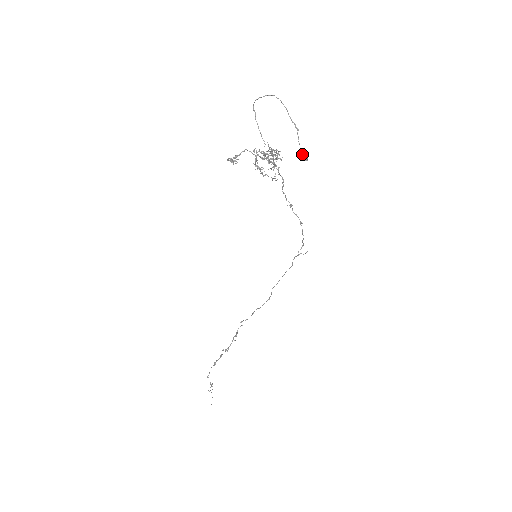
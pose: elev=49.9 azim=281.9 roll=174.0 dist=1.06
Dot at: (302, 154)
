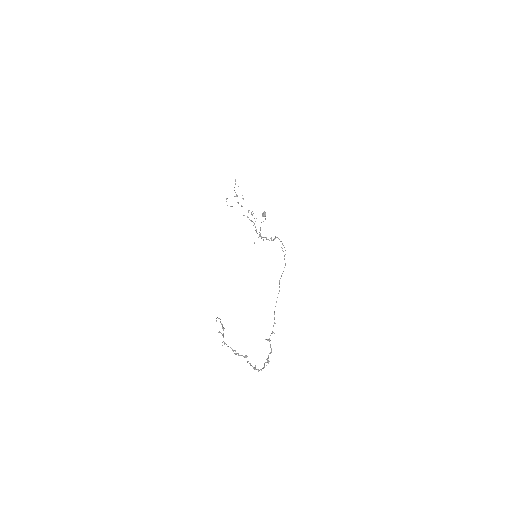
Dot at: (263, 212)
